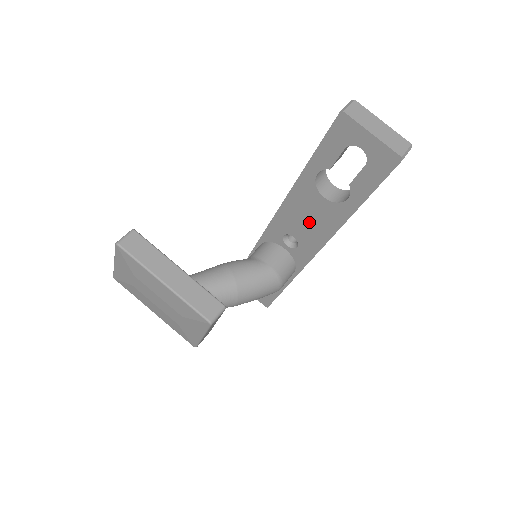
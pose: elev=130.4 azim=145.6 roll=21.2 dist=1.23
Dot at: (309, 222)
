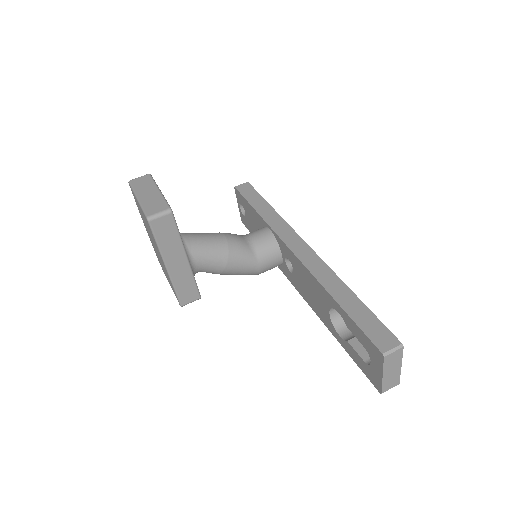
Dot at: (309, 291)
